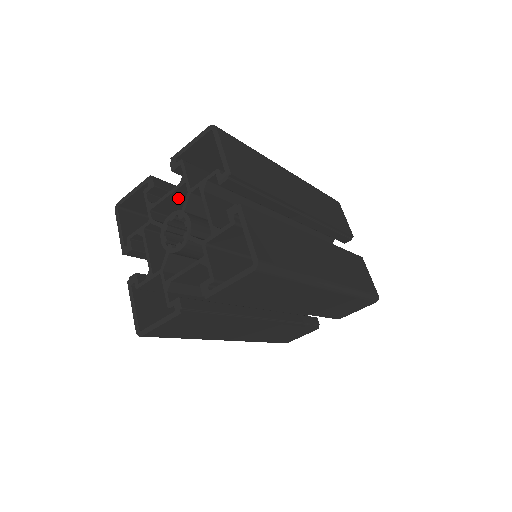
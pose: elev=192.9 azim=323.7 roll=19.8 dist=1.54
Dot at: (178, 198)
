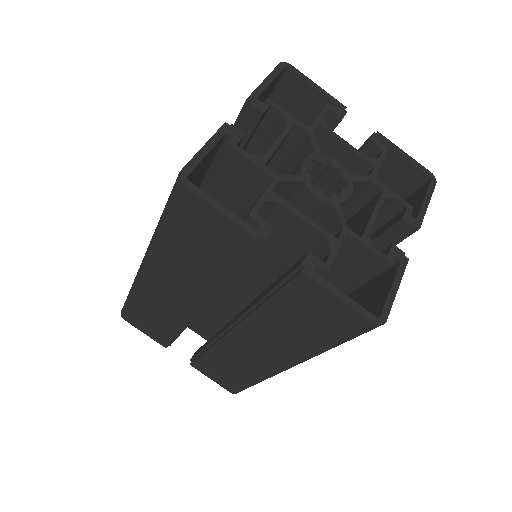
Dot at: occluded
